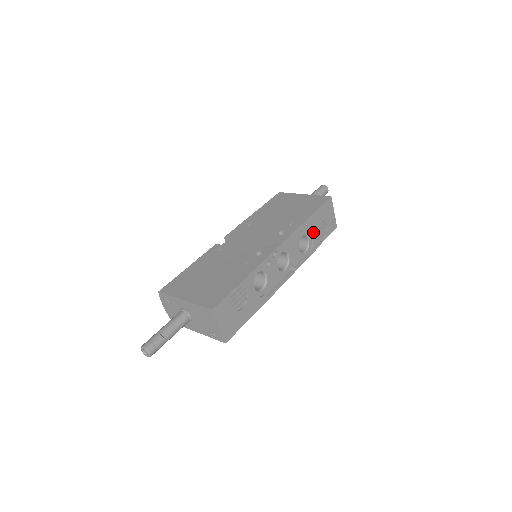
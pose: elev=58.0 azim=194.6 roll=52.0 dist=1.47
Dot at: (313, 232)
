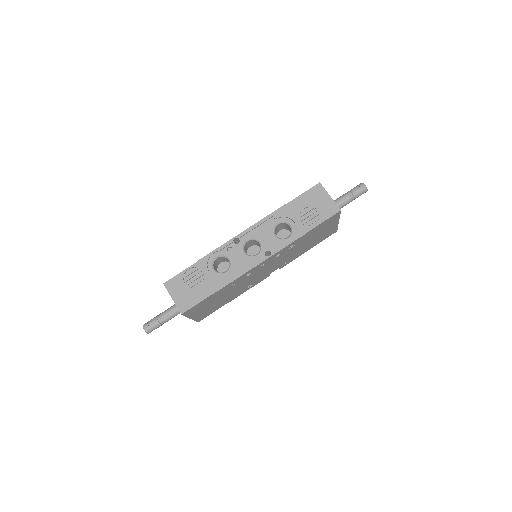
Dot at: (294, 218)
